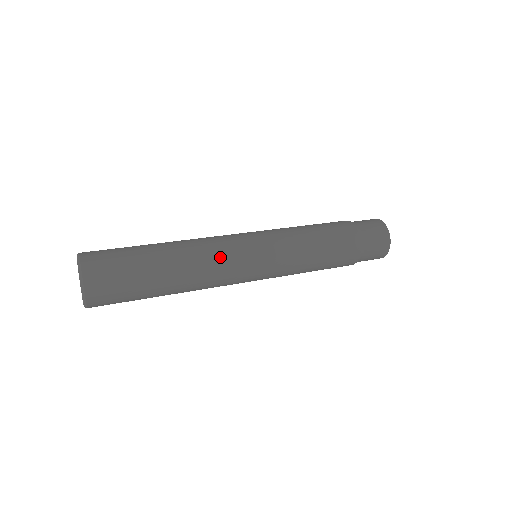
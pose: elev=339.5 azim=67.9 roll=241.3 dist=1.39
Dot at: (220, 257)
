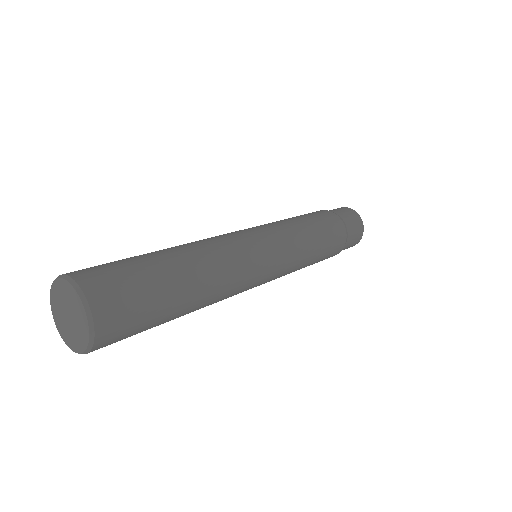
Dot at: (234, 250)
